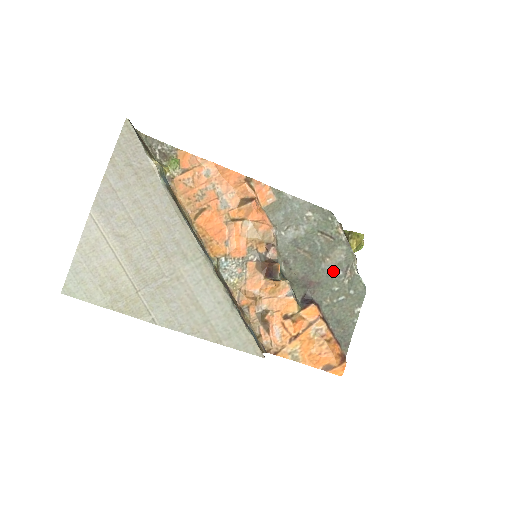
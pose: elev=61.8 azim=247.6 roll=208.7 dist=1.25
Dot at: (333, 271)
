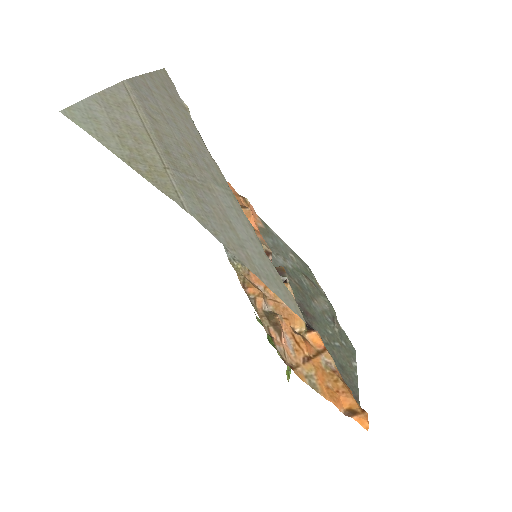
Dot at: (323, 314)
